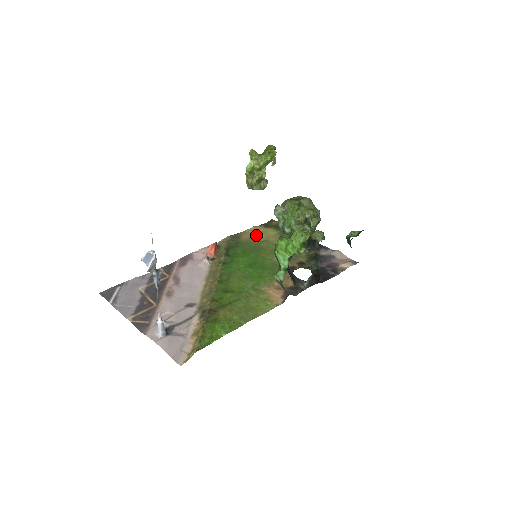
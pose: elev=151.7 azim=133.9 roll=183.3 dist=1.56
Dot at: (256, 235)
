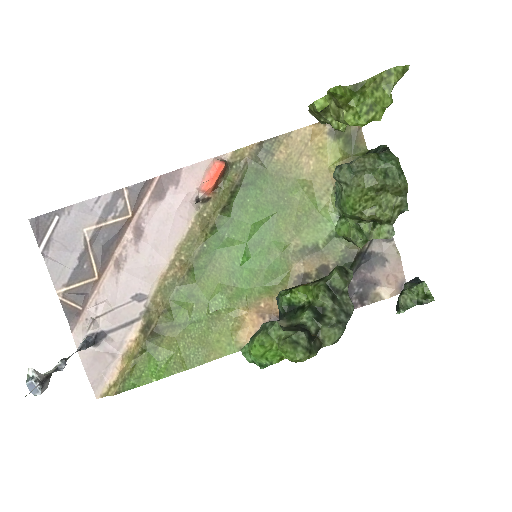
Dot at: (302, 157)
